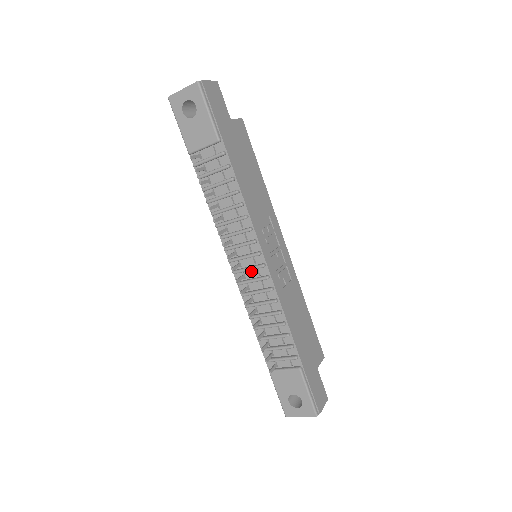
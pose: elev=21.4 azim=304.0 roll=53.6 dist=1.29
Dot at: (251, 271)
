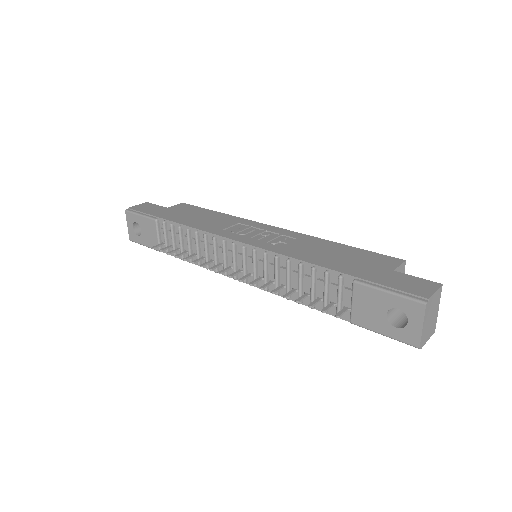
Dot at: (248, 264)
